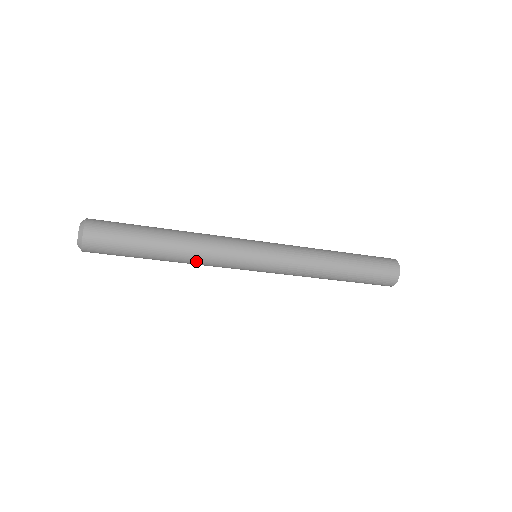
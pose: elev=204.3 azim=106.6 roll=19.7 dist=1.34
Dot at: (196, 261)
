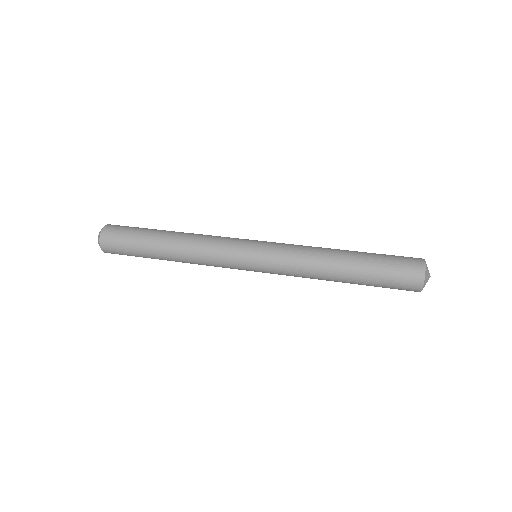
Dot at: occluded
